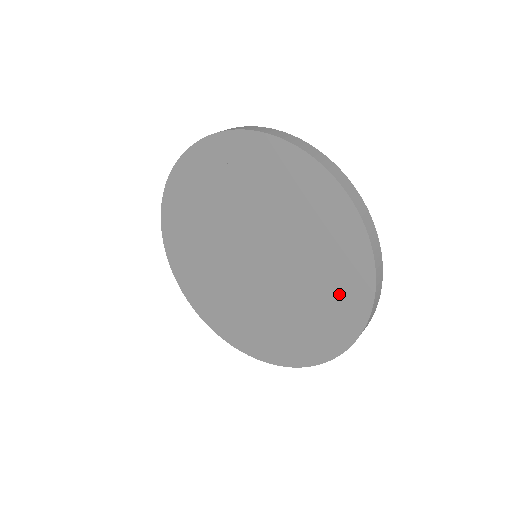
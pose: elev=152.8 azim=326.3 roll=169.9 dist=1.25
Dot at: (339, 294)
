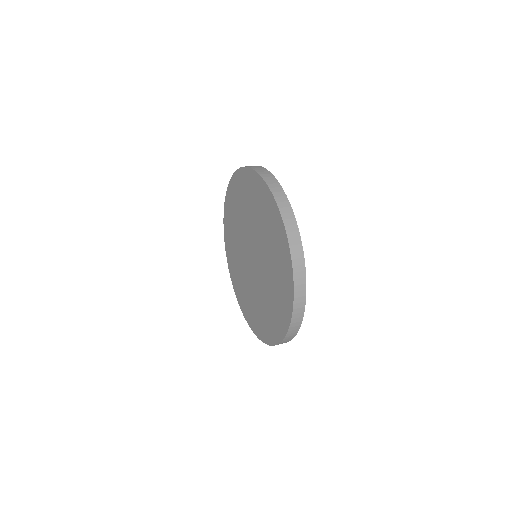
Dot at: (281, 272)
